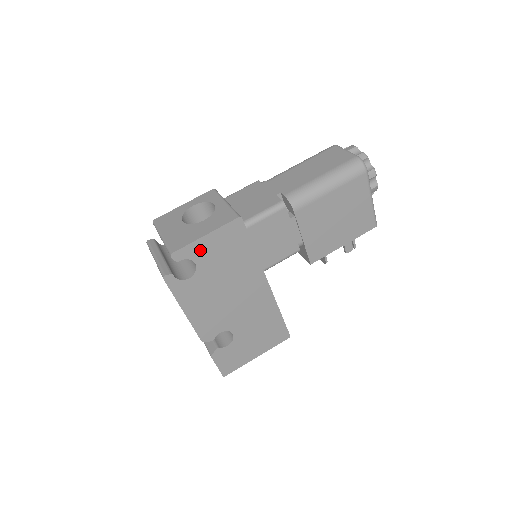
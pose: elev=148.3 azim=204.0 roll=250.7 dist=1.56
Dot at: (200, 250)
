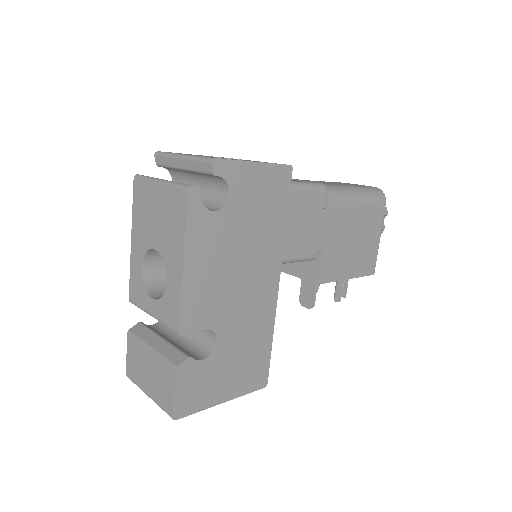
Dot at: (242, 178)
